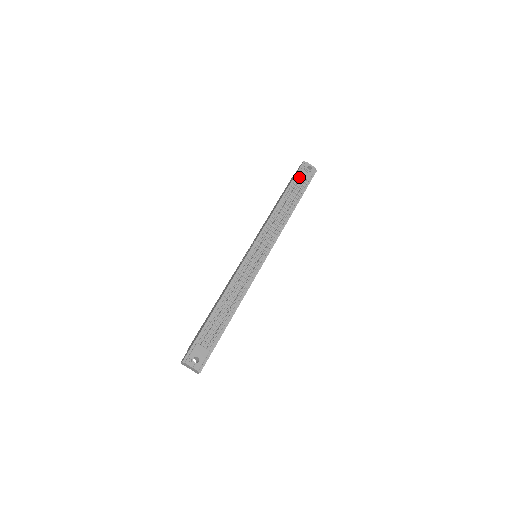
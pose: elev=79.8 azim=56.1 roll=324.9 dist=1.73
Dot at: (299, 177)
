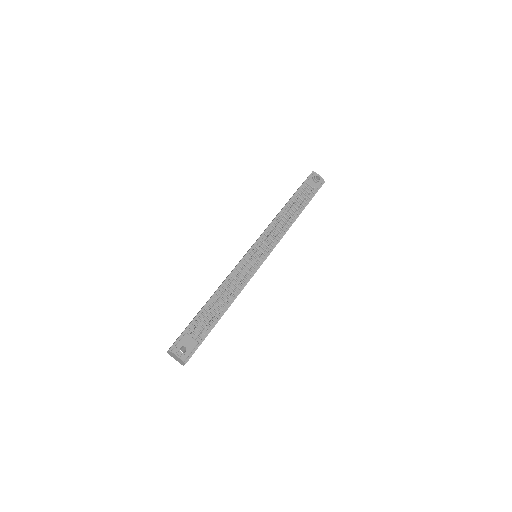
Dot at: (307, 185)
